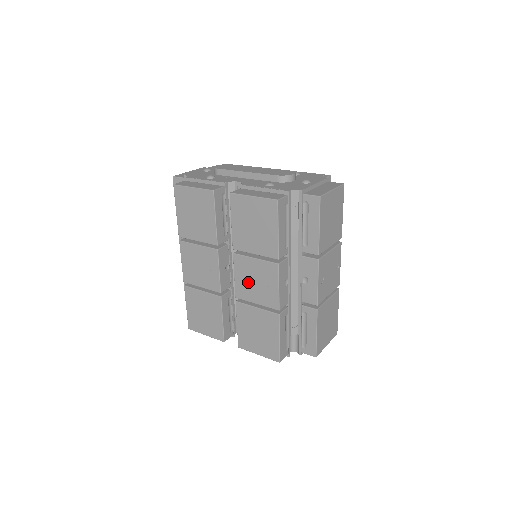
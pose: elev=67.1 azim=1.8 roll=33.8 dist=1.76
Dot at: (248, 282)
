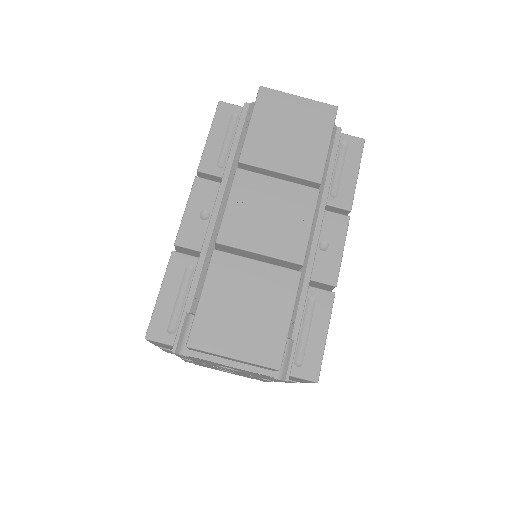
Dot at: occluded
